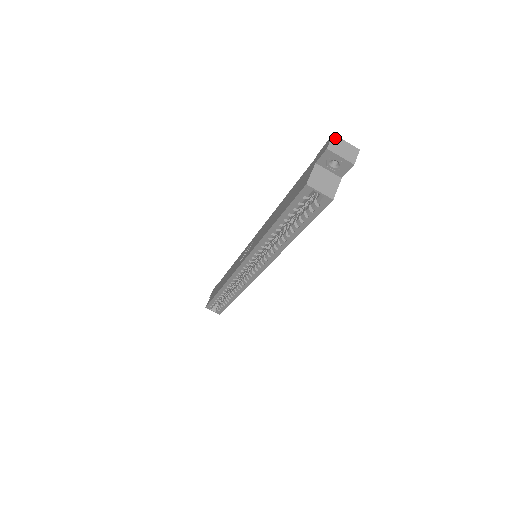
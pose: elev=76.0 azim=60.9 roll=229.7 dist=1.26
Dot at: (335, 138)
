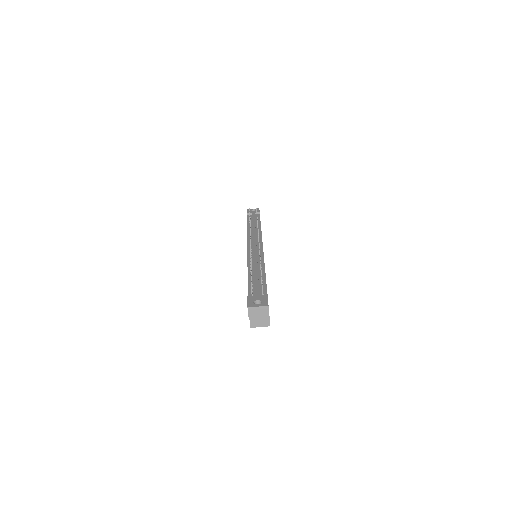
Dot at: (250, 309)
